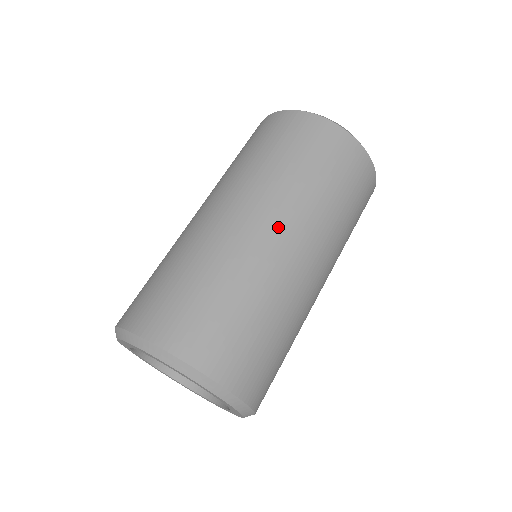
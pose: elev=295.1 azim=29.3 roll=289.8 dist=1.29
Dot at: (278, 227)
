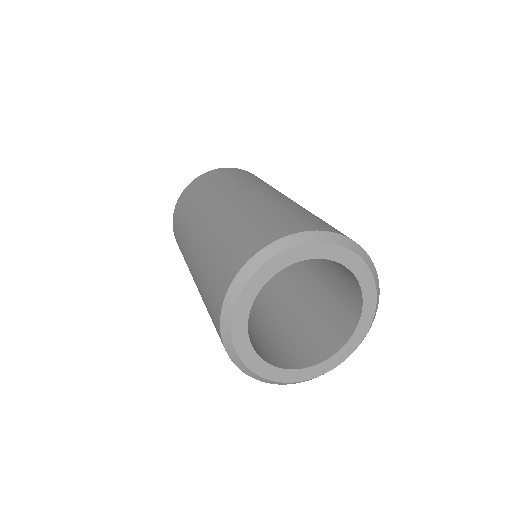
Dot at: (277, 193)
